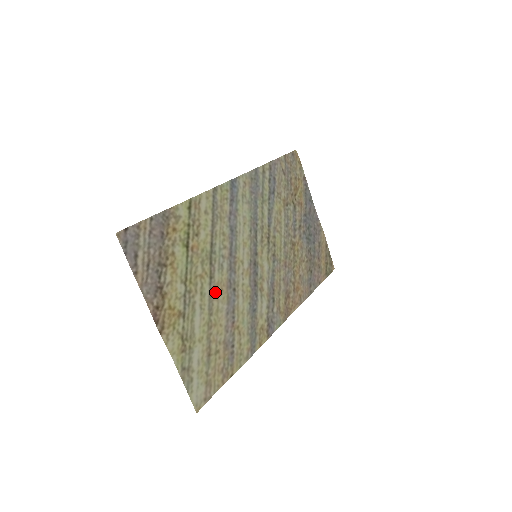
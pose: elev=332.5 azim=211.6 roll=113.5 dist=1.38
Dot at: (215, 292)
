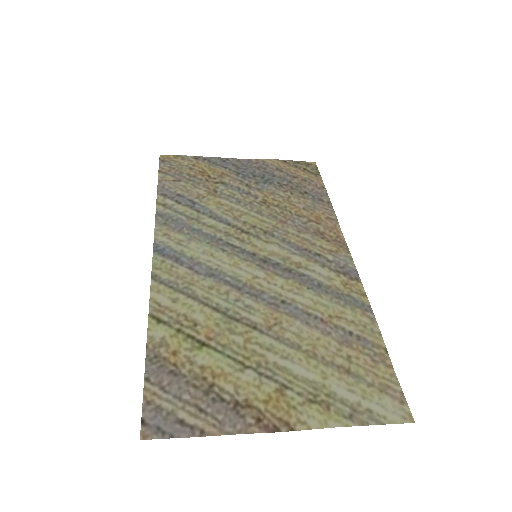
Dot at: (274, 330)
